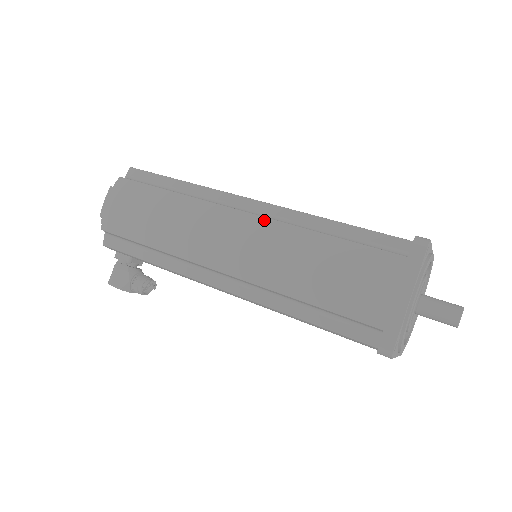
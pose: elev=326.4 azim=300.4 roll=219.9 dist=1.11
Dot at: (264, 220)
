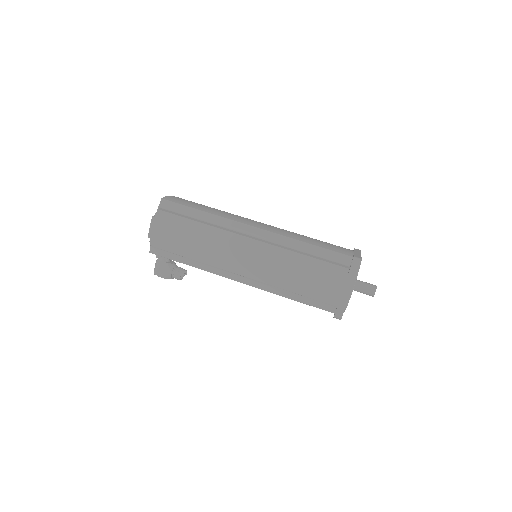
Dot at: (266, 245)
